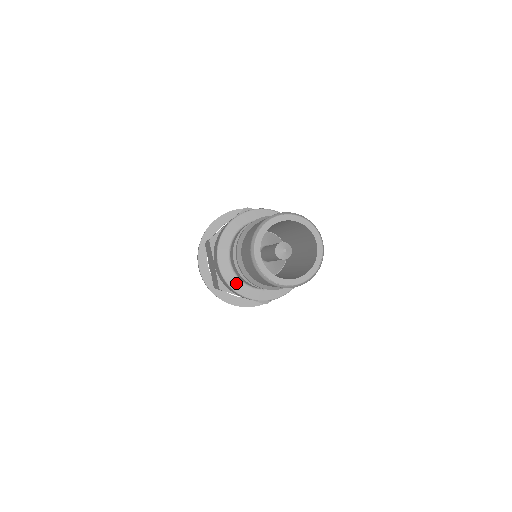
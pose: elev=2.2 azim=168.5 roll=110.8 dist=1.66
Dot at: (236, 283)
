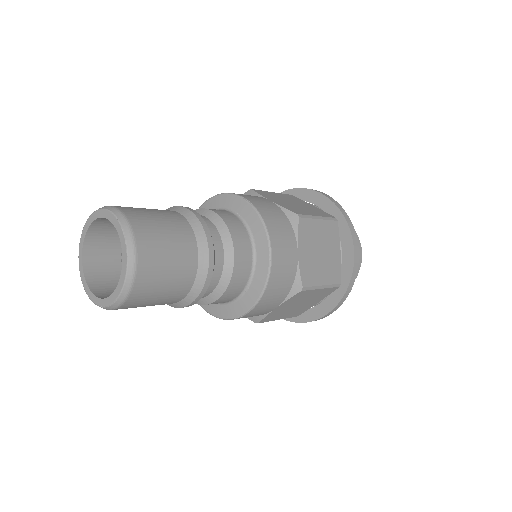
Dot at: (226, 310)
